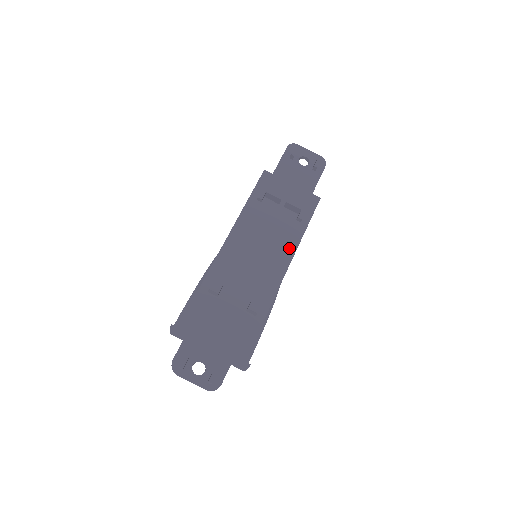
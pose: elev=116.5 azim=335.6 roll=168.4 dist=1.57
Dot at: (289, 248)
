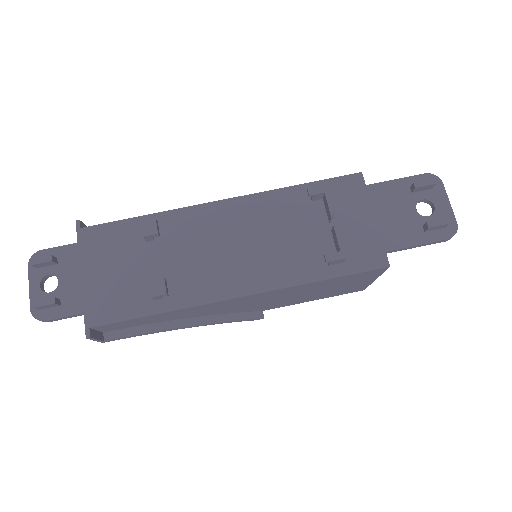
Dot at: (278, 277)
